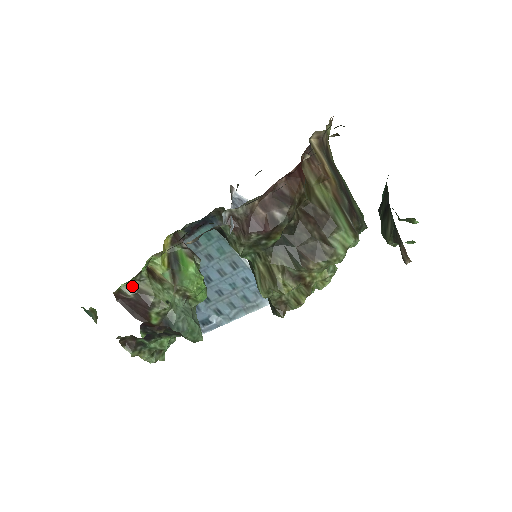
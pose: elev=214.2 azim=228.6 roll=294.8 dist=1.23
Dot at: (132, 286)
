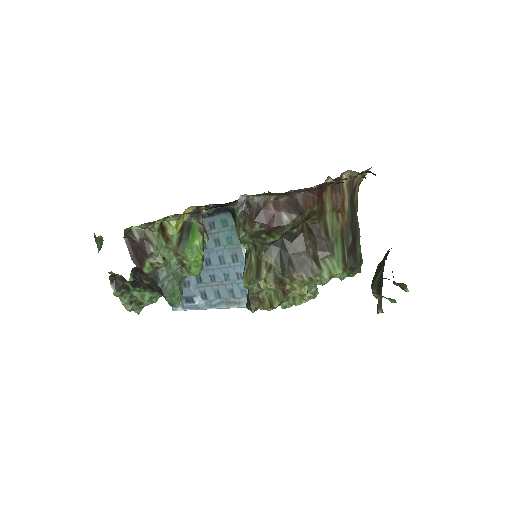
Dot at: (142, 231)
